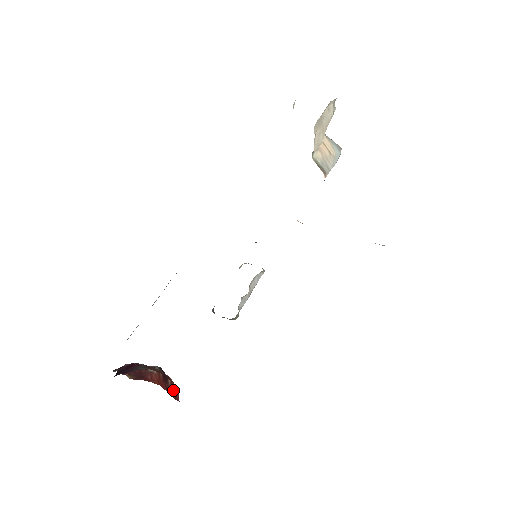
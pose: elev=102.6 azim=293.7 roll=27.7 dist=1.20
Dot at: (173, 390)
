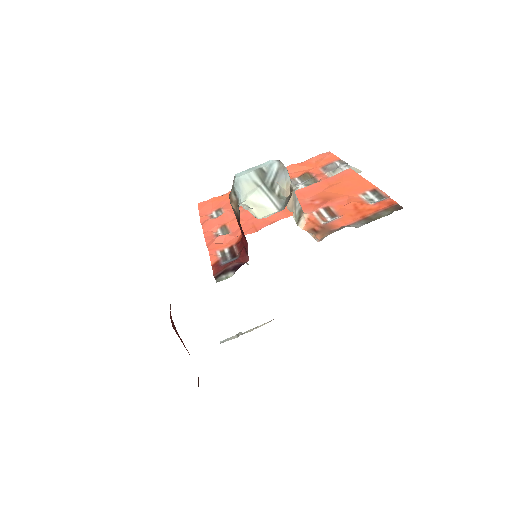
Dot at: occluded
